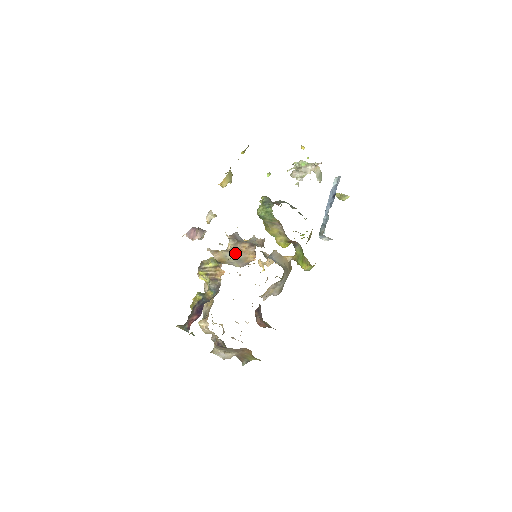
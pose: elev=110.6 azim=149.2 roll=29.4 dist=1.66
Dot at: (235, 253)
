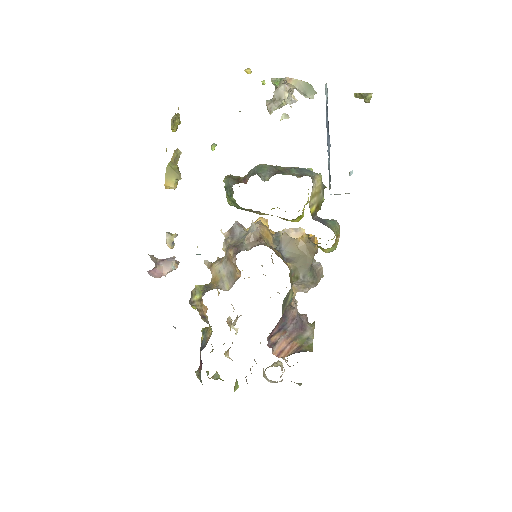
Dot at: (227, 264)
